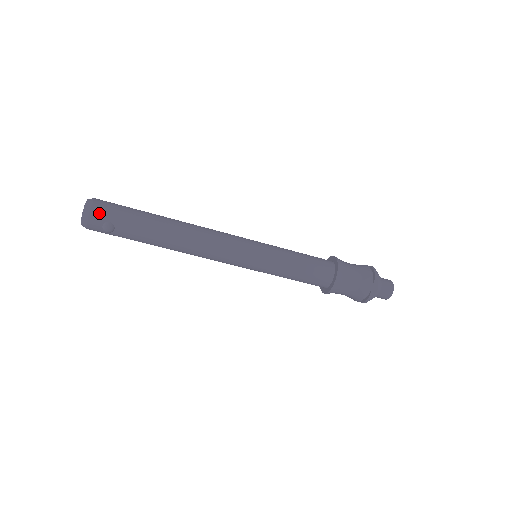
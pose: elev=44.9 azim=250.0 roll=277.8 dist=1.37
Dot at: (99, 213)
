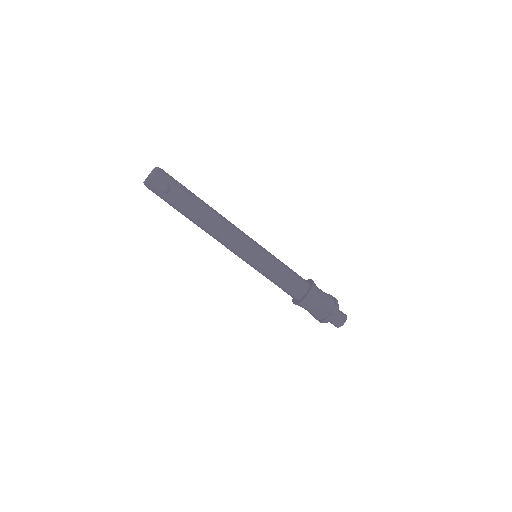
Dot at: (163, 176)
